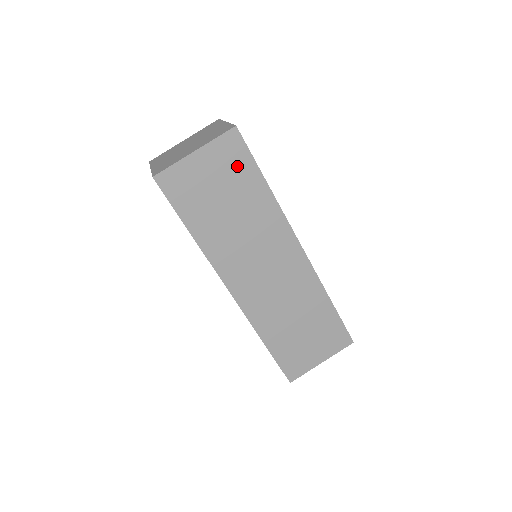
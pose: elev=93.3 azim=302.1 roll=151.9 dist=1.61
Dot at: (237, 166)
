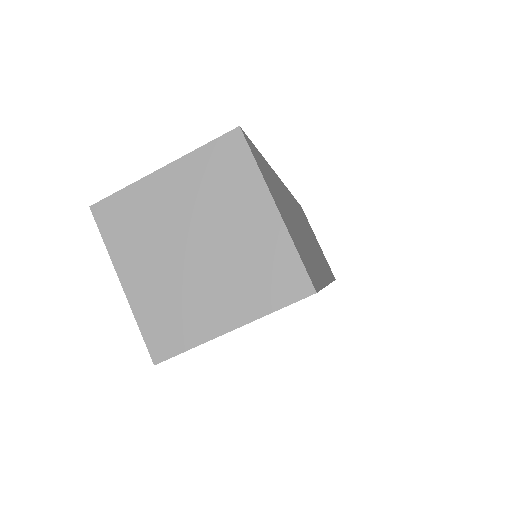
Dot at: occluded
